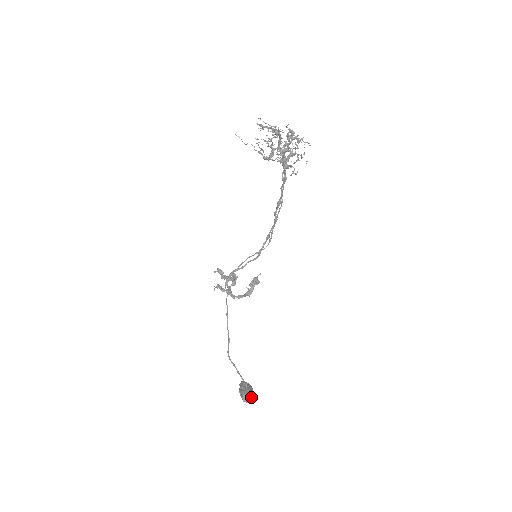
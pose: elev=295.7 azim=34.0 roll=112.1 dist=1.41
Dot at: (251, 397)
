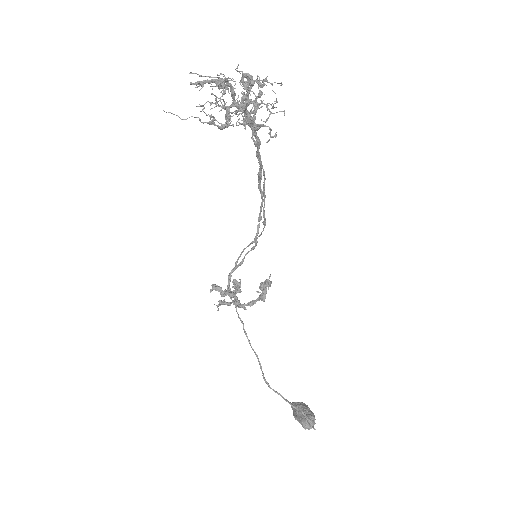
Dot at: (312, 422)
